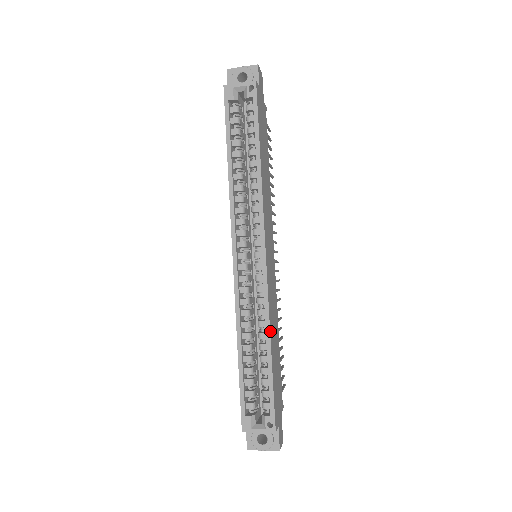
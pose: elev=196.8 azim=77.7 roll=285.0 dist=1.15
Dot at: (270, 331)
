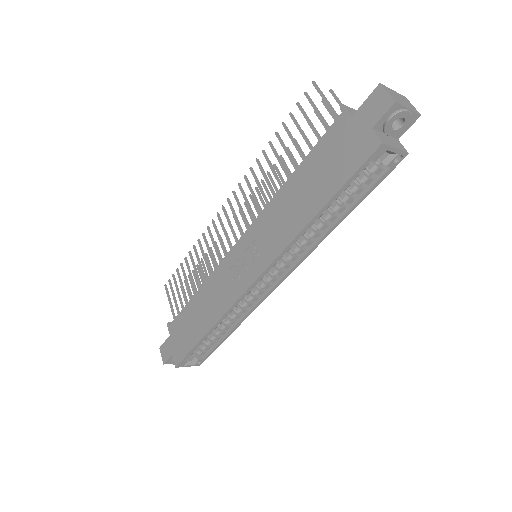
Dot at: (240, 322)
